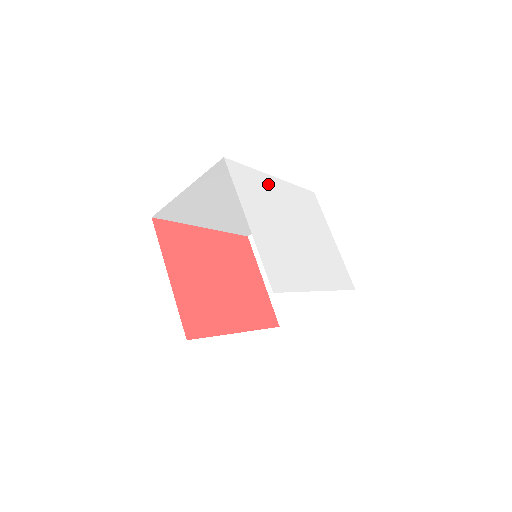
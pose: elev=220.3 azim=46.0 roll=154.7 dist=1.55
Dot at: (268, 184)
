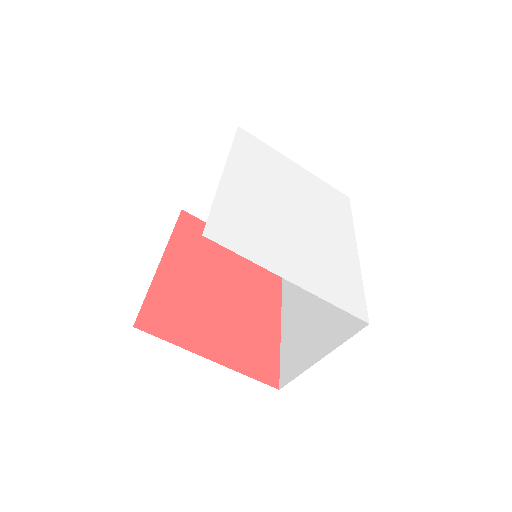
Dot at: (235, 194)
